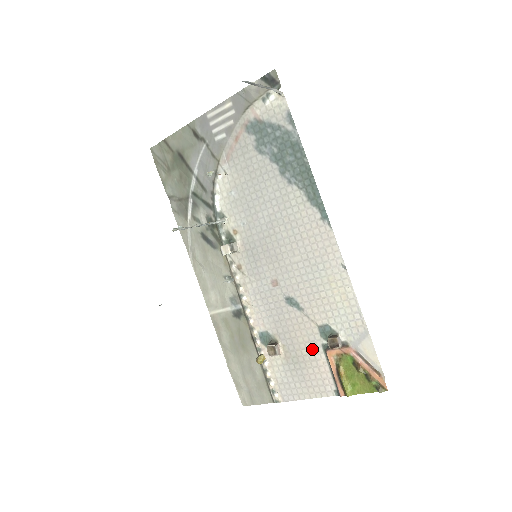
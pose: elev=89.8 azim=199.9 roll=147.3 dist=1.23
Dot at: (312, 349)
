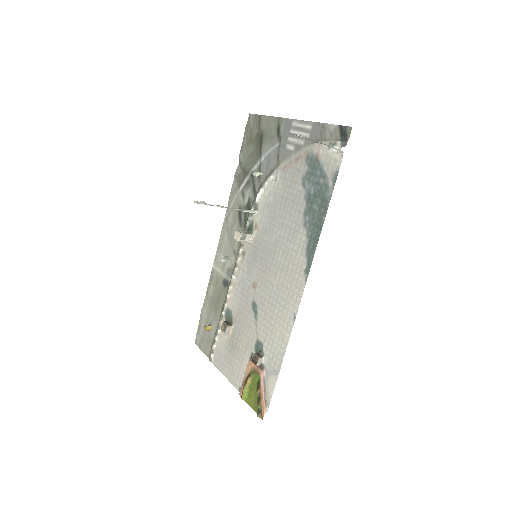
Dot at: (246, 349)
